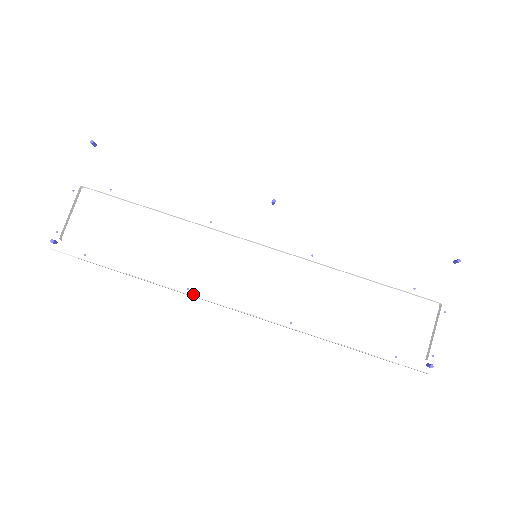
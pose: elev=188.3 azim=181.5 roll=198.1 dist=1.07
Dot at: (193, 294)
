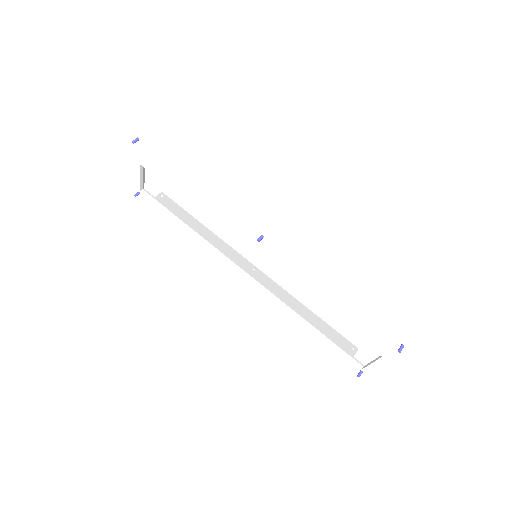
Dot at: (218, 258)
